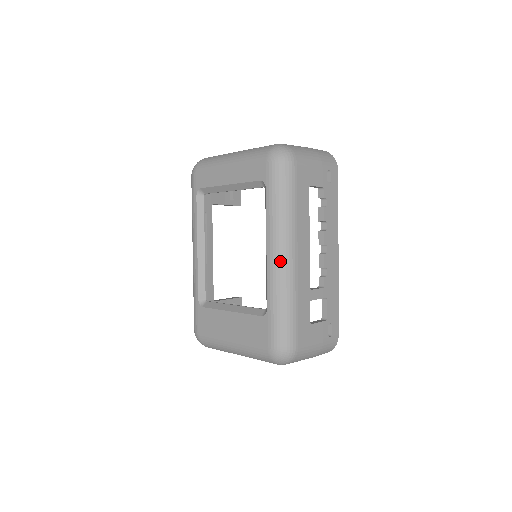
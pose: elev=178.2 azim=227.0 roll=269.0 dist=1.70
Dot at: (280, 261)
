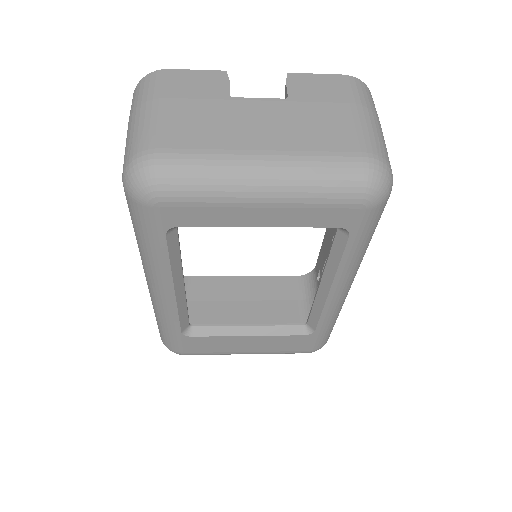
Dot at: (344, 295)
